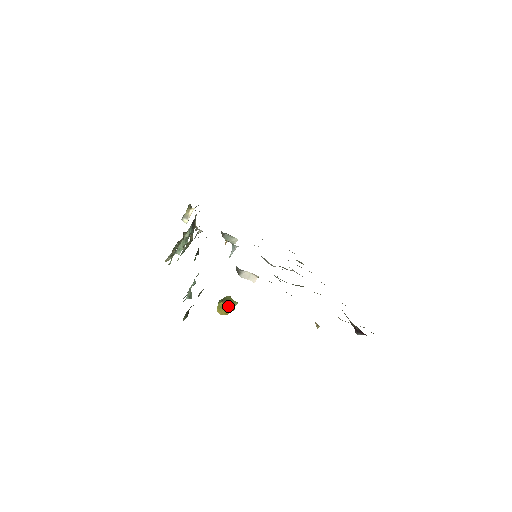
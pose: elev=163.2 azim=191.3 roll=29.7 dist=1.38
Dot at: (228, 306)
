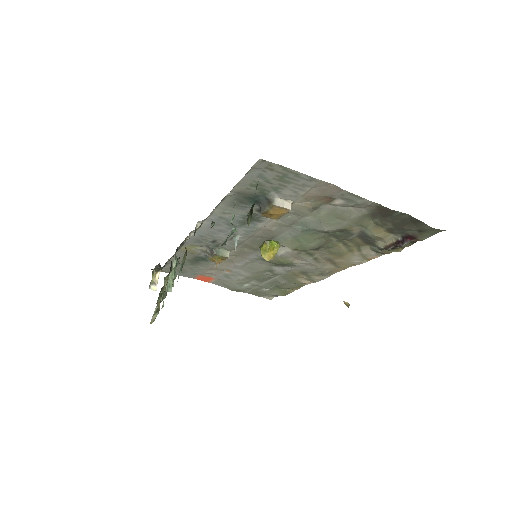
Dot at: (274, 242)
